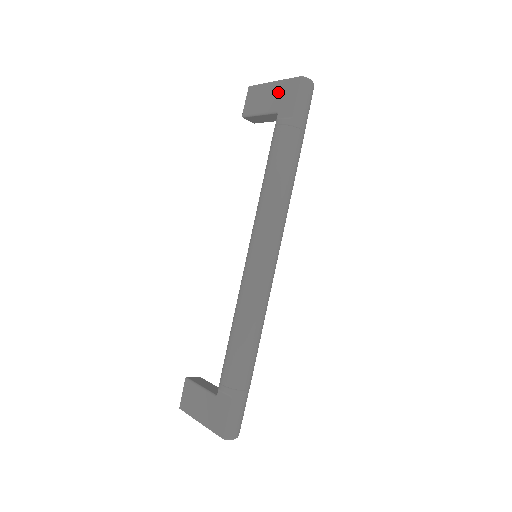
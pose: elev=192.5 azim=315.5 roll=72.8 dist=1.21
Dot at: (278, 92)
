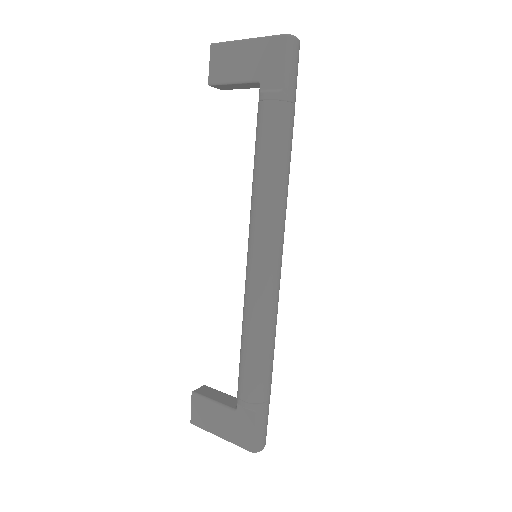
Dot at: (256, 54)
